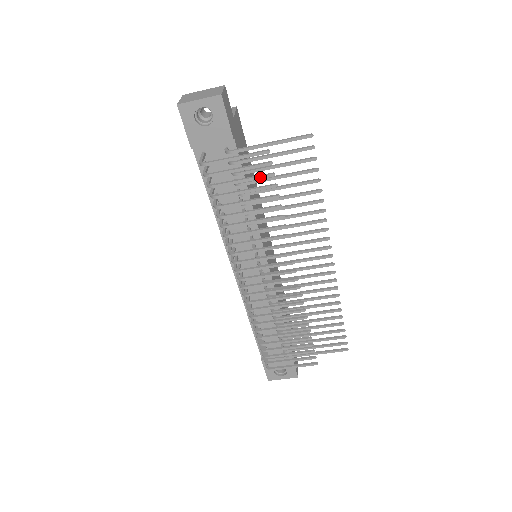
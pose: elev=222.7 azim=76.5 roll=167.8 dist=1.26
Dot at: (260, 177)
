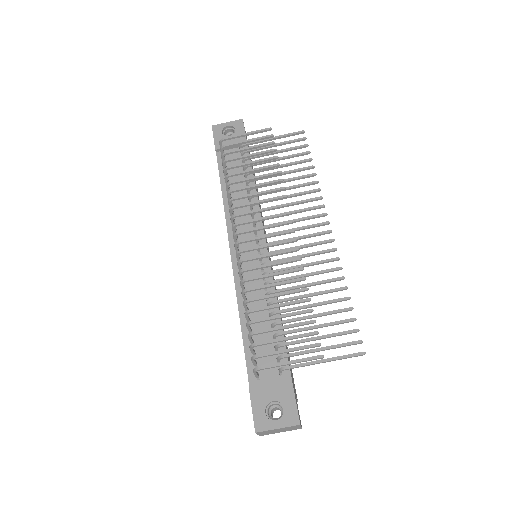
Dot at: (263, 144)
